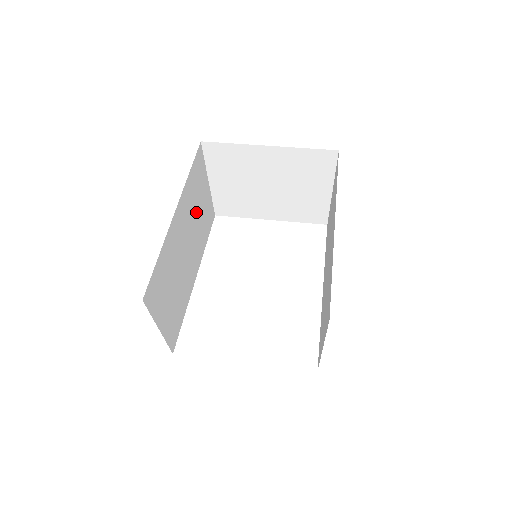
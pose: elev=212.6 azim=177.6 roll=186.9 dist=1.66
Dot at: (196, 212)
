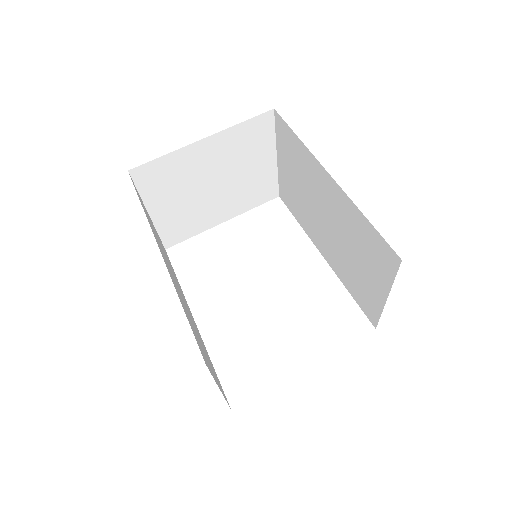
Dot at: occluded
